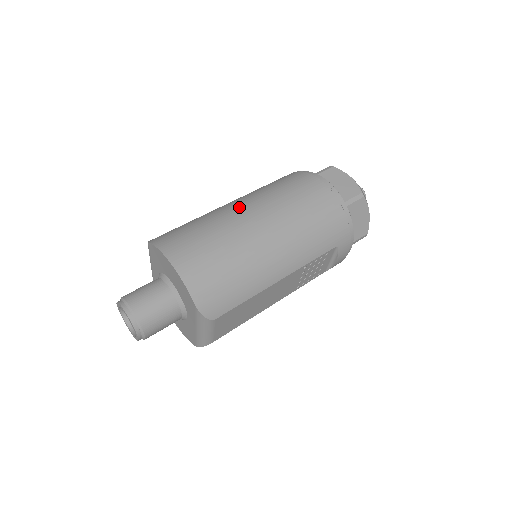
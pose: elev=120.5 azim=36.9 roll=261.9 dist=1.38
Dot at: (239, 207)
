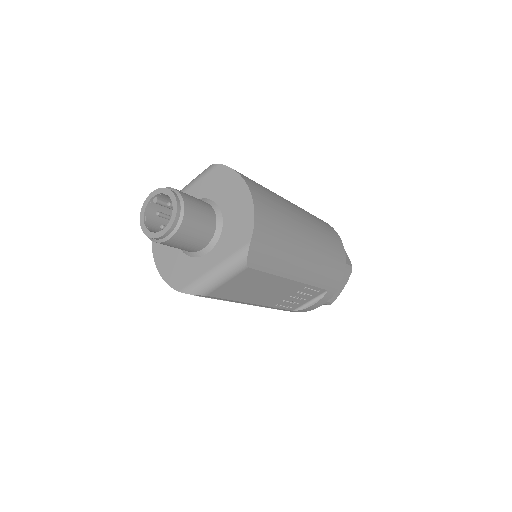
Dot at: (289, 201)
